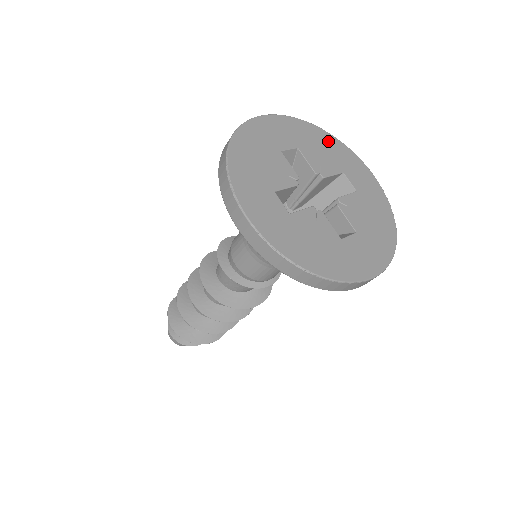
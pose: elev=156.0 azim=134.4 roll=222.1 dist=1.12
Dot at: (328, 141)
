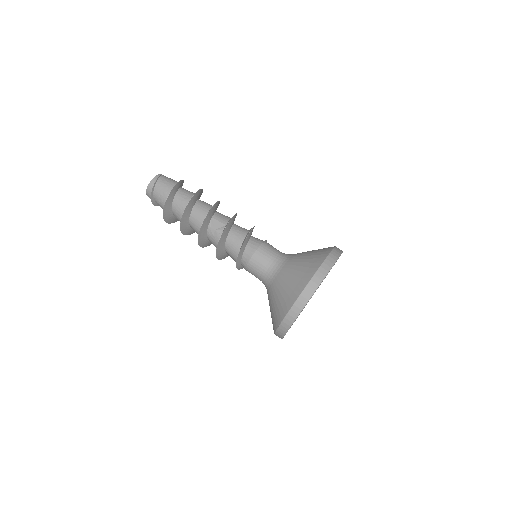
Dot at: occluded
